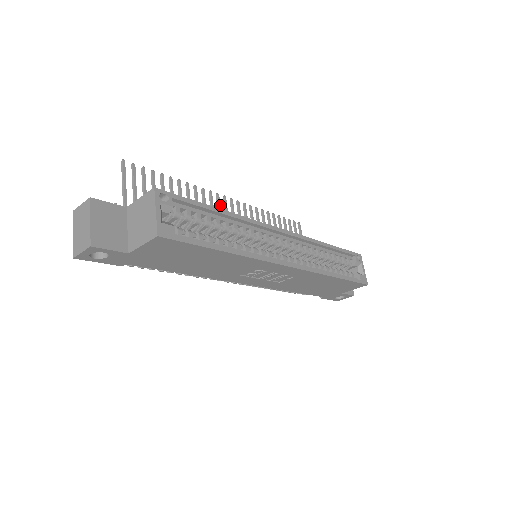
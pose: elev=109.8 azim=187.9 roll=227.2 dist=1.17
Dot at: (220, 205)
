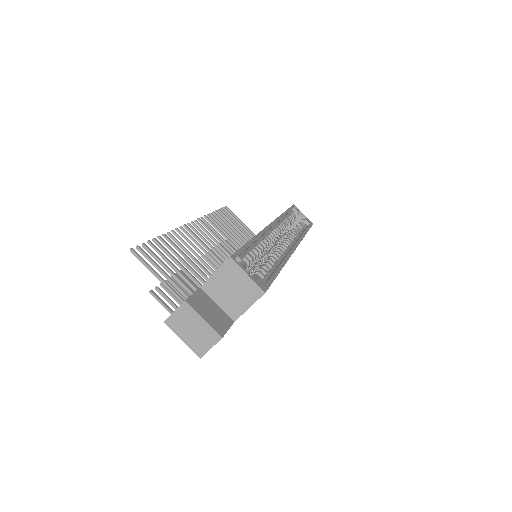
Dot at: (194, 233)
